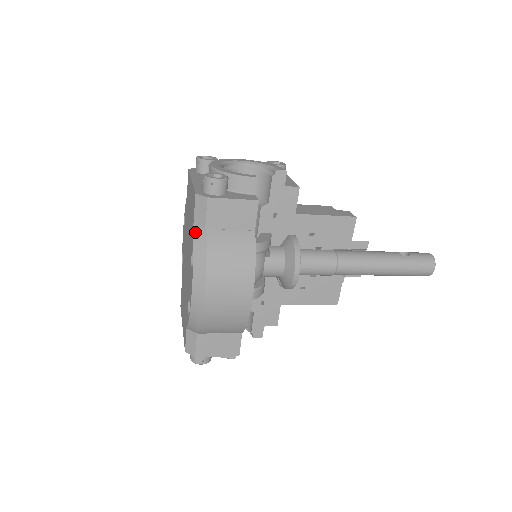
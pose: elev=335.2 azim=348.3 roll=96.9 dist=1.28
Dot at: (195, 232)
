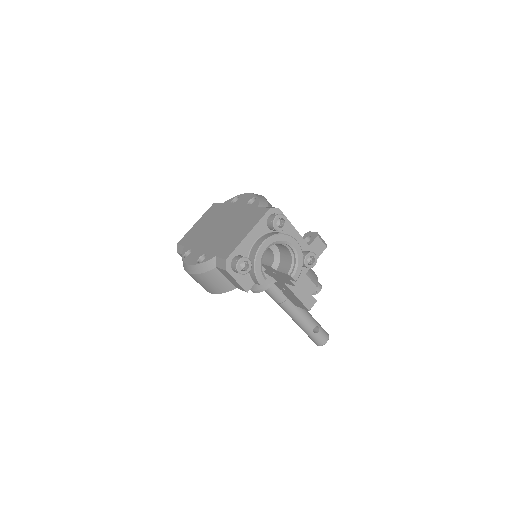
Dot at: (212, 260)
